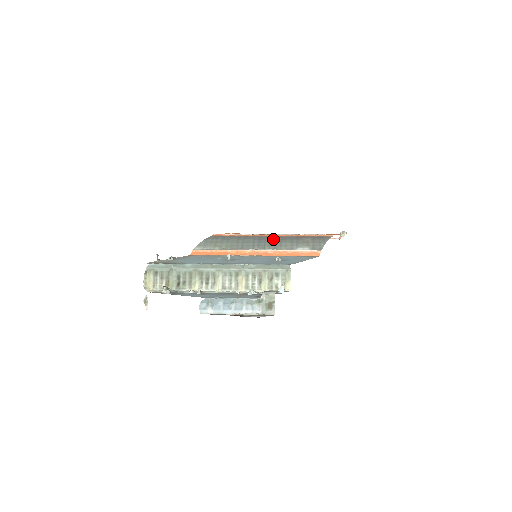
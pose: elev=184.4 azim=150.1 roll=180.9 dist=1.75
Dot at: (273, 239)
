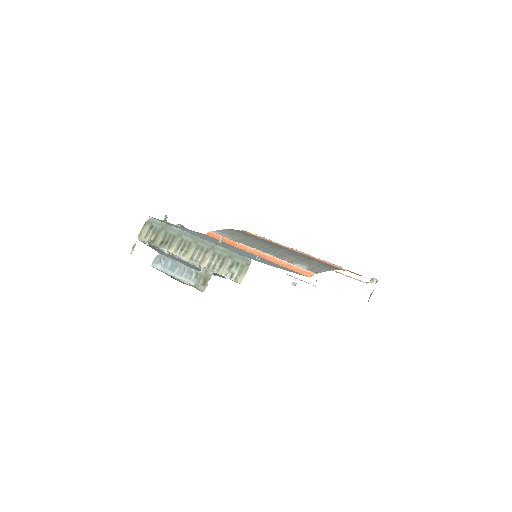
Dot at: (285, 250)
